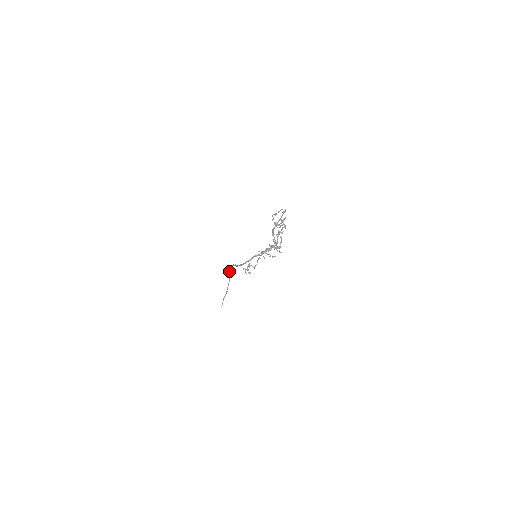
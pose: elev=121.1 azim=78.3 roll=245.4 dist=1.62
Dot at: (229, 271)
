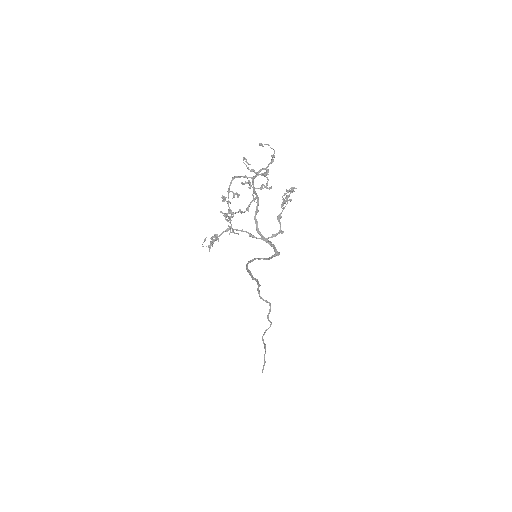
Dot at: (270, 307)
